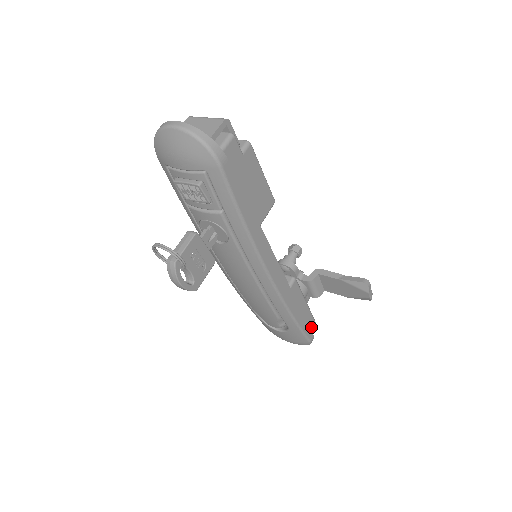
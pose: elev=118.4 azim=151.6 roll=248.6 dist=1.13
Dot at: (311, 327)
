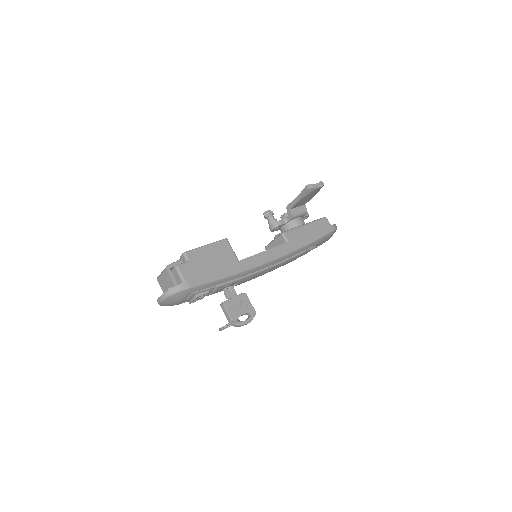
Dot at: (325, 224)
